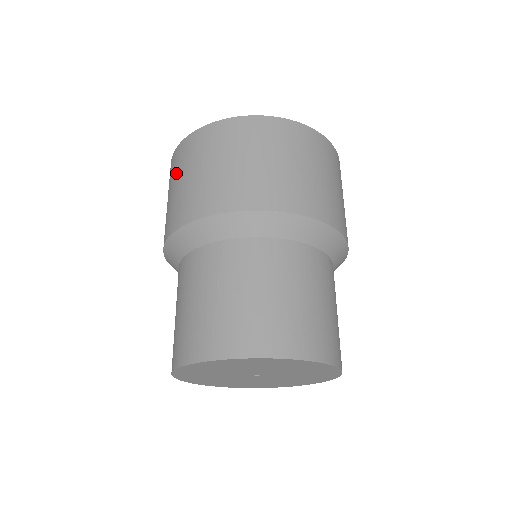
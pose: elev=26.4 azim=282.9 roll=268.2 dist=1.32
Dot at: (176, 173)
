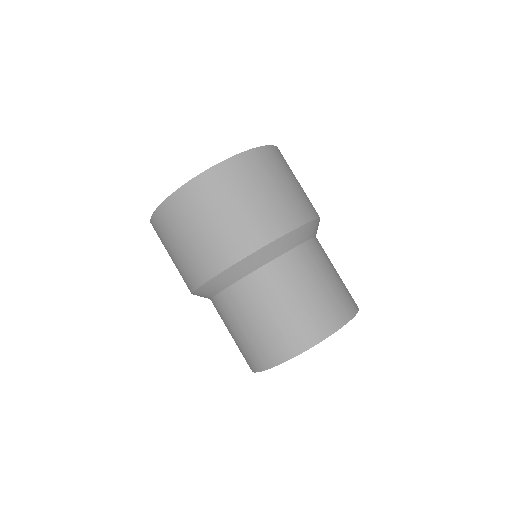
Dot at: occluded
